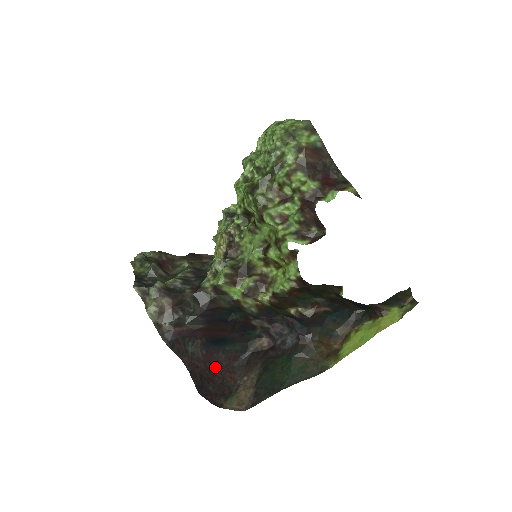
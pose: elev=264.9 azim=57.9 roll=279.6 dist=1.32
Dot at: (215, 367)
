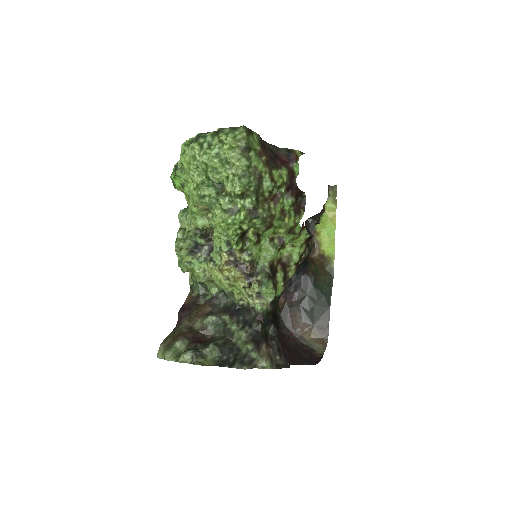
Dot at: (288, 346)
